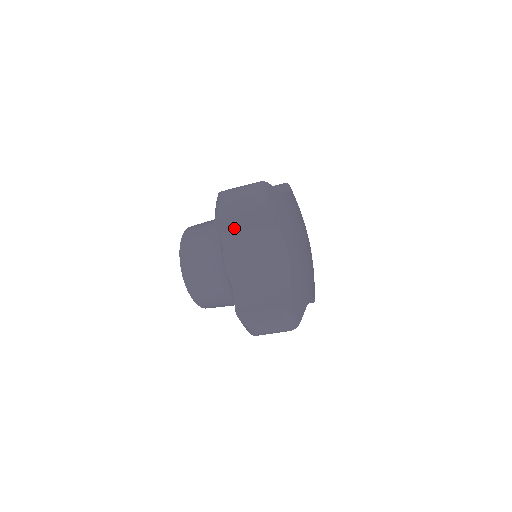
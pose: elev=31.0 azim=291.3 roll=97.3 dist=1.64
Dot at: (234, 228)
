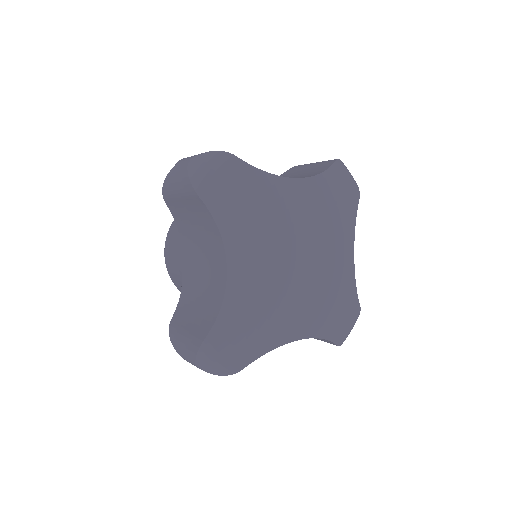
Dot at: (181, 212)
